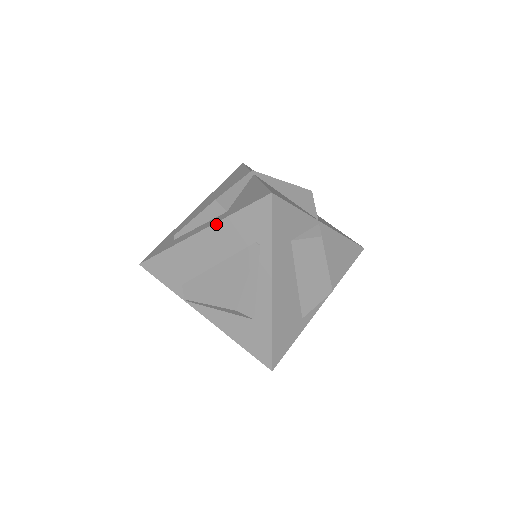
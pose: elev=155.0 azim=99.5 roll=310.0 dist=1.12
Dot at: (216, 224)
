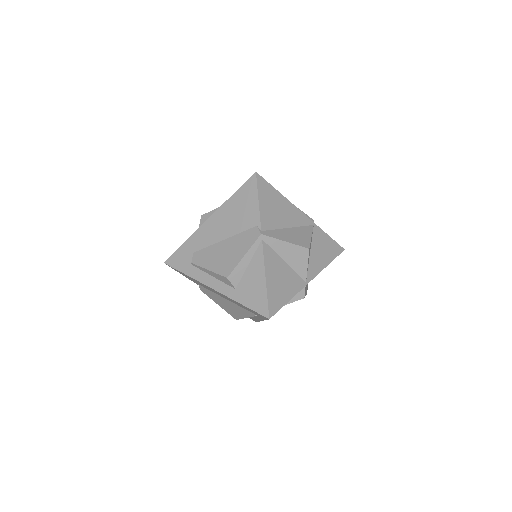
Dot at: occluded
